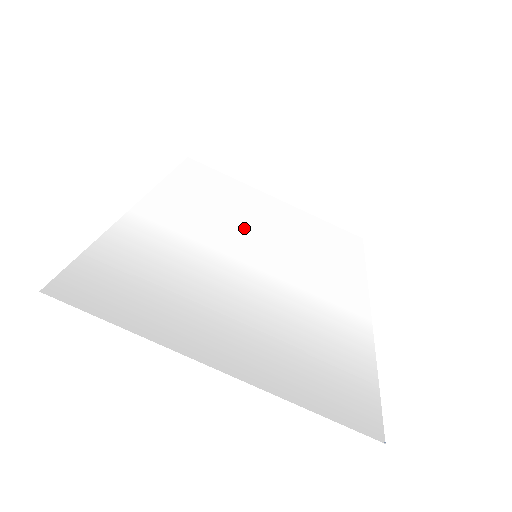
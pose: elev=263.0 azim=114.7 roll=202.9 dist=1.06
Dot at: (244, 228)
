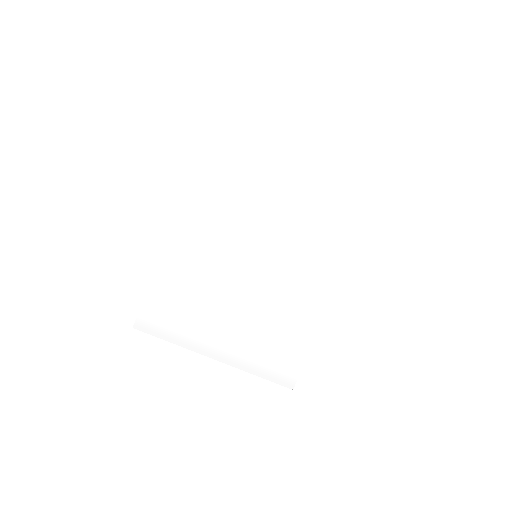
Dot at: (253, 222)
